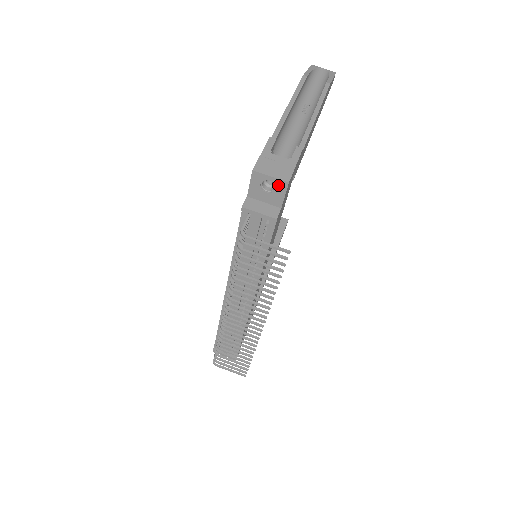
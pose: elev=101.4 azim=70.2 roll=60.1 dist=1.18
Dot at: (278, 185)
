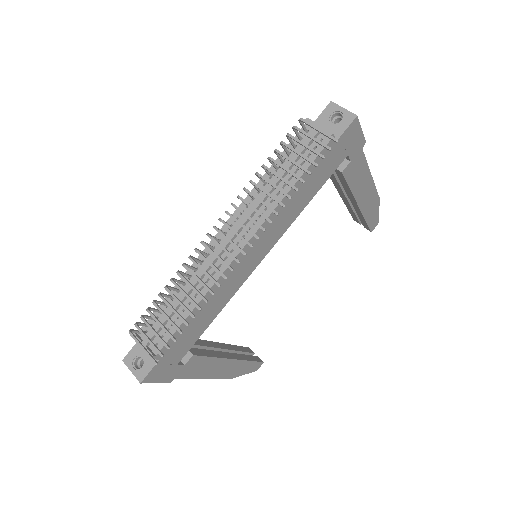
Dot at: (346, 117)
